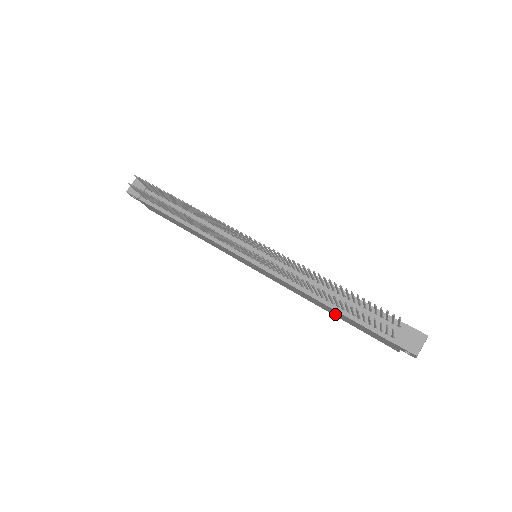
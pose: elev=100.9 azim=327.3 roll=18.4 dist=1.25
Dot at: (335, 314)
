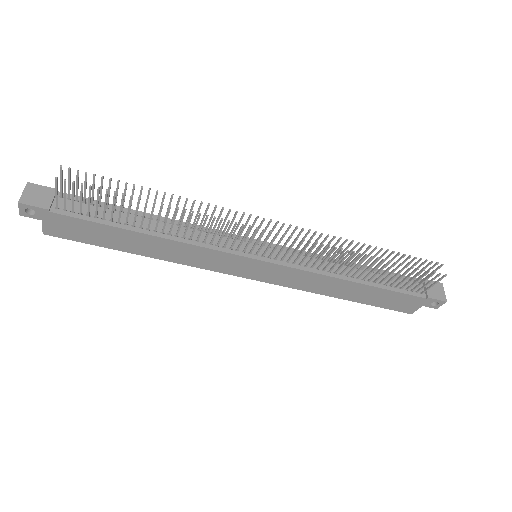
Dot at: (354, 296)
